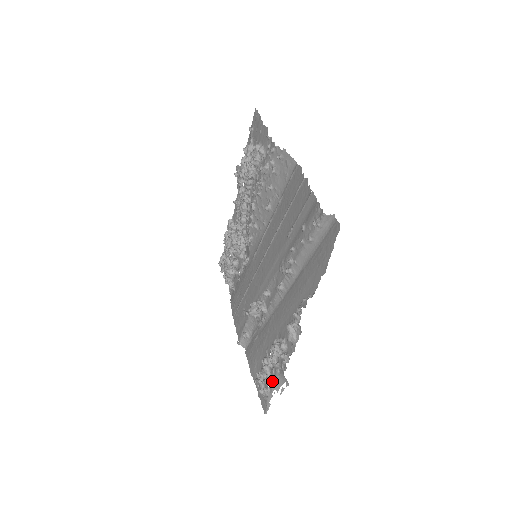
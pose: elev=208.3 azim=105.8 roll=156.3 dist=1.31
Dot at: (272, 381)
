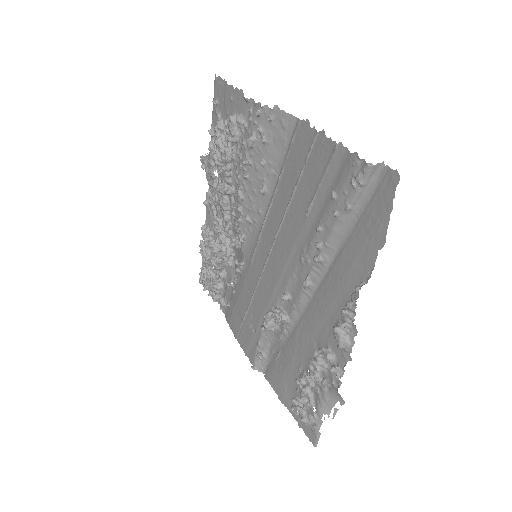
Dot at: (319, 404)
